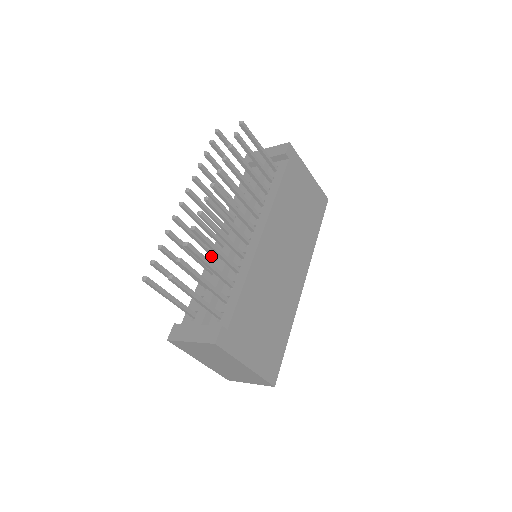
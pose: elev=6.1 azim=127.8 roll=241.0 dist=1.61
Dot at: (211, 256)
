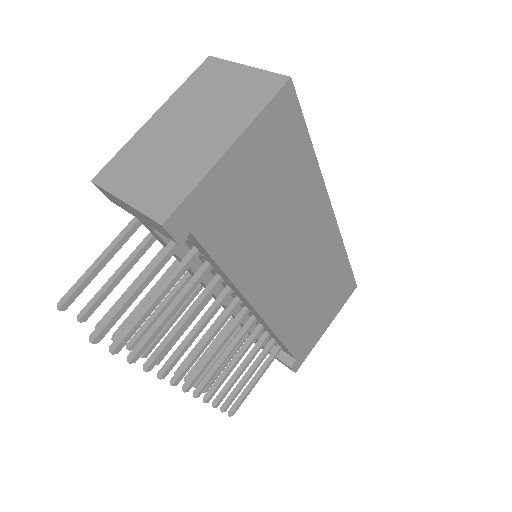
Dot at: occluded
